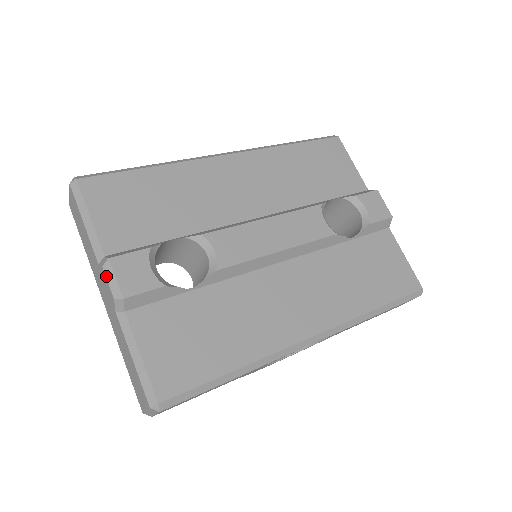
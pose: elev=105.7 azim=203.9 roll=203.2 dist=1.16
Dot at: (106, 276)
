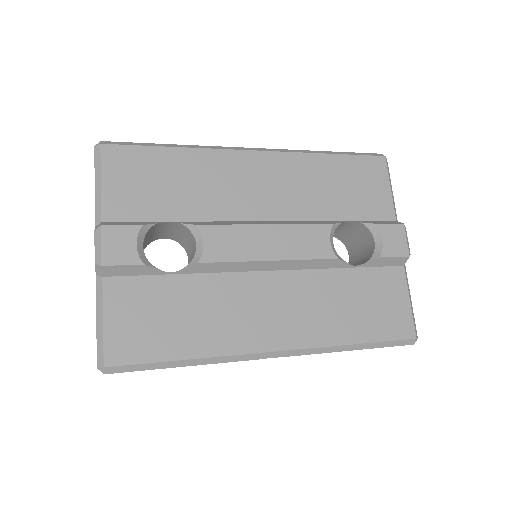
Dot at: (95, 241)
